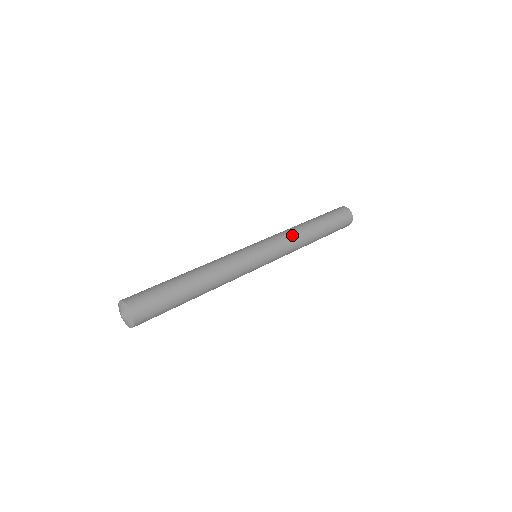
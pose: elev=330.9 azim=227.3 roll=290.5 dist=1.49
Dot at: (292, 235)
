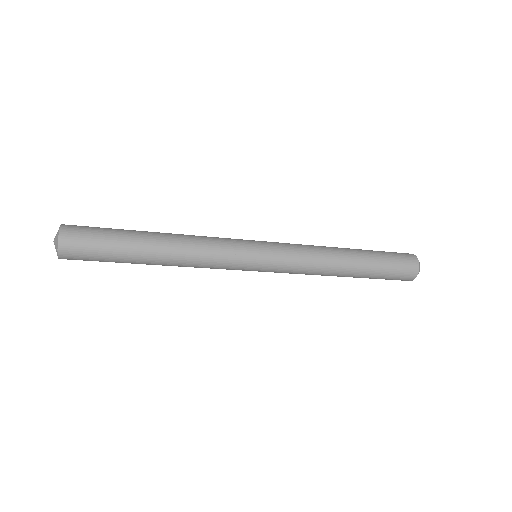
Dot at: (312, 247)
